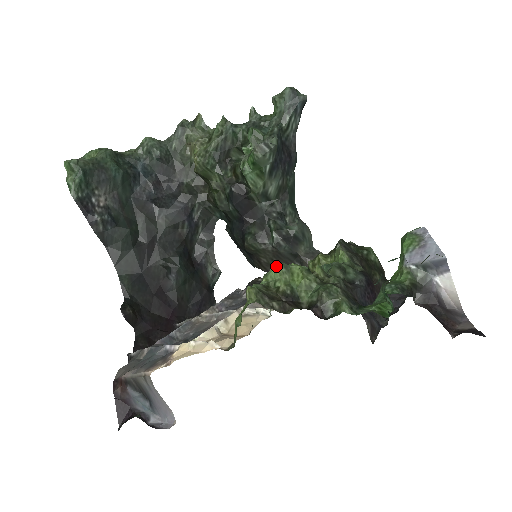
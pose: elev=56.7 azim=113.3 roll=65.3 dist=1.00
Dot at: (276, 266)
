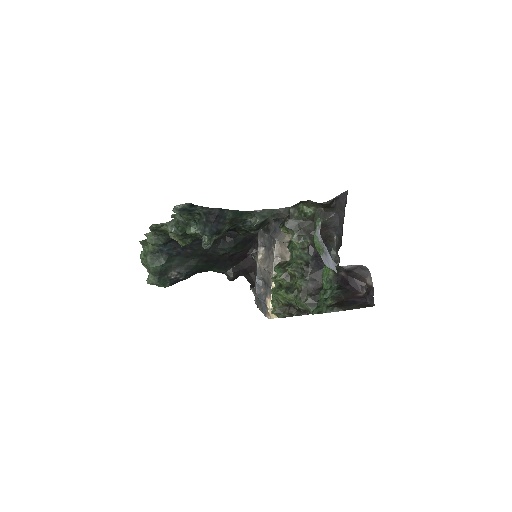
Dot at: (272, 294)
